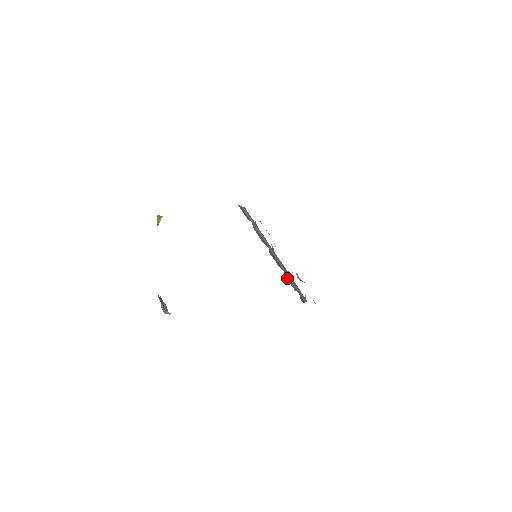
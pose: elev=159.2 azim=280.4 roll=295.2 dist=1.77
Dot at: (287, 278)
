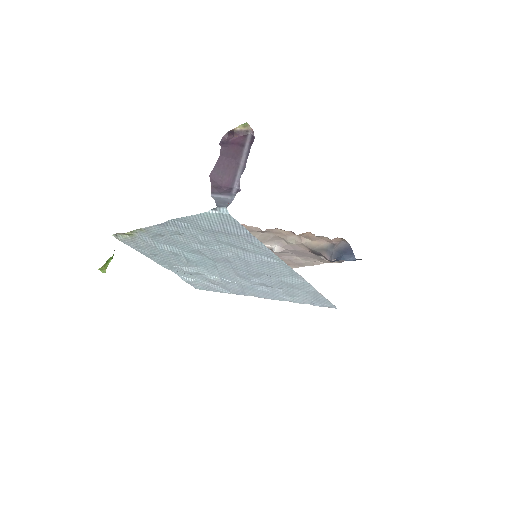
Dot at: occluded
